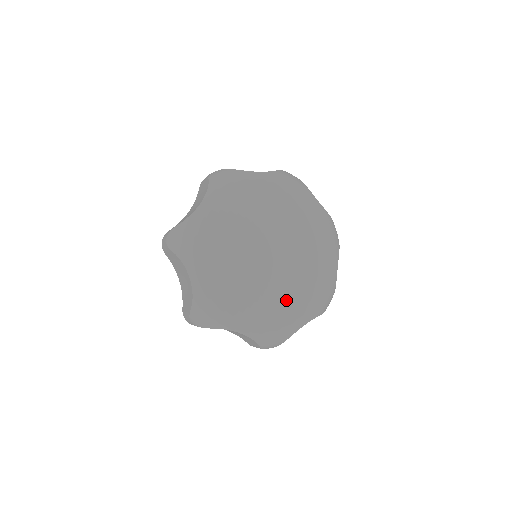
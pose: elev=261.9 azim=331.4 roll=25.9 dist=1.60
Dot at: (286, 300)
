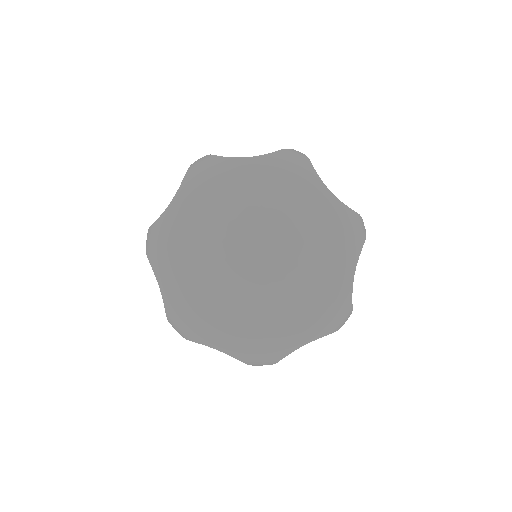
Dot at: (310, 283)
